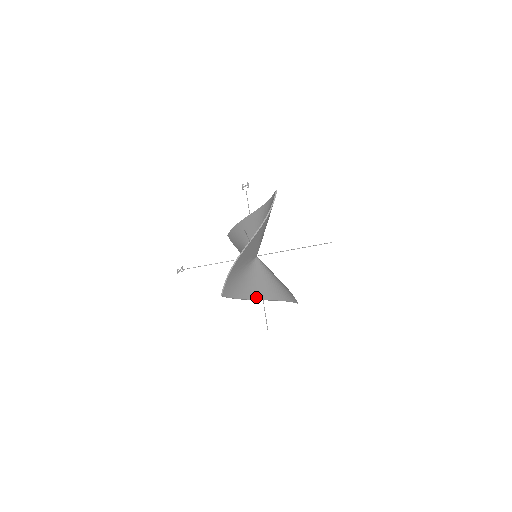
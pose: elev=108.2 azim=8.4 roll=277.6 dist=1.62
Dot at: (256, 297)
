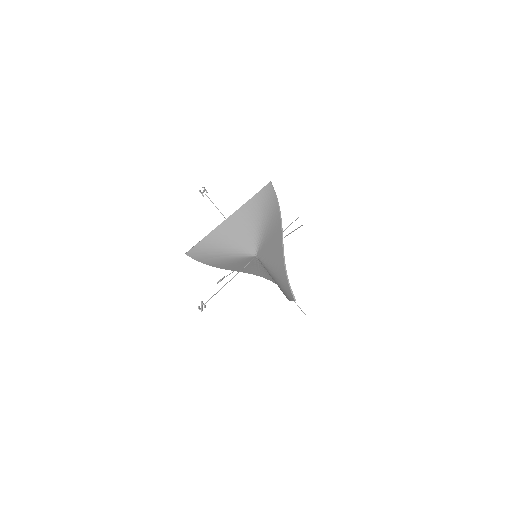
Dot at: occluded
